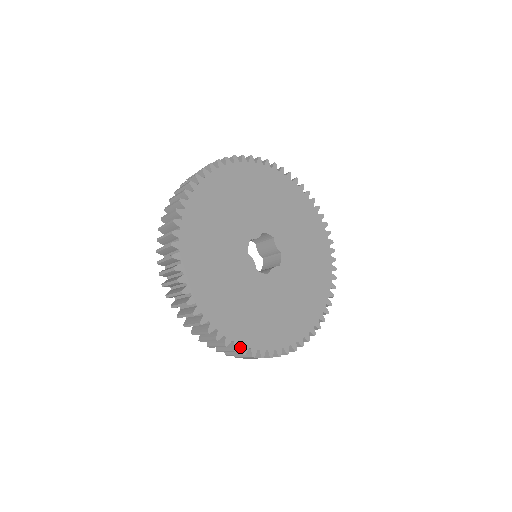
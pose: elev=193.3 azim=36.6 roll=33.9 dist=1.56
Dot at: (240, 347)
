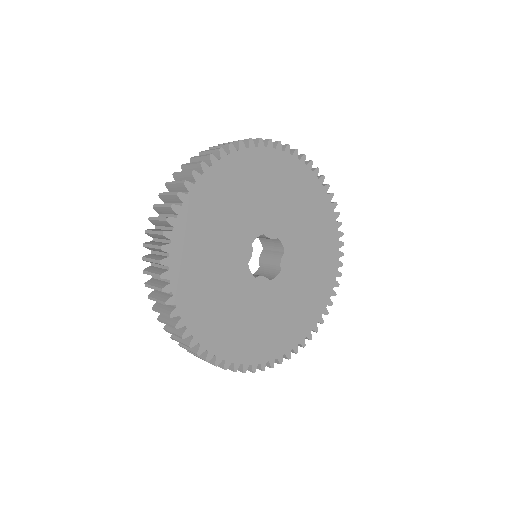
Dot at: (178, 318)
